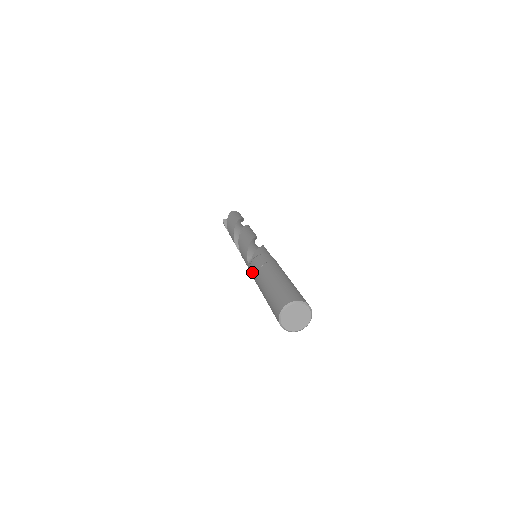
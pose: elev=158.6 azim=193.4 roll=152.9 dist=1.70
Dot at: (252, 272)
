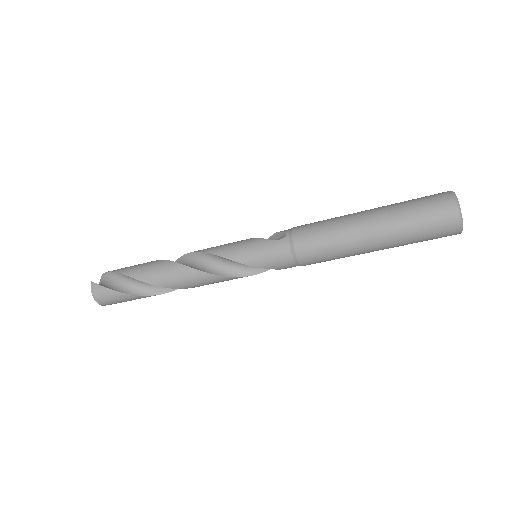
Dot at: (309, 232)
